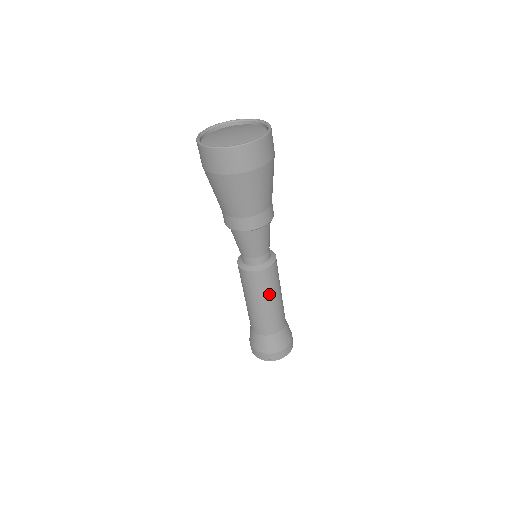
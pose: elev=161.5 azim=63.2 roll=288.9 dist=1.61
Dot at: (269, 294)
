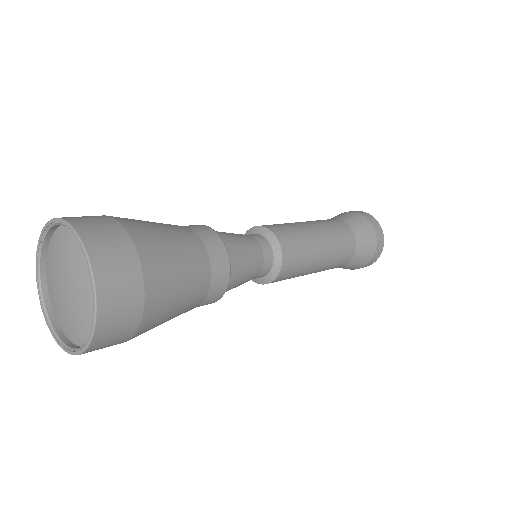
Dot at: occluded
